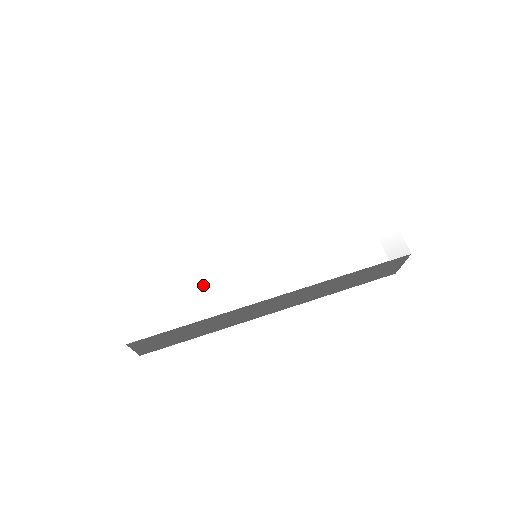
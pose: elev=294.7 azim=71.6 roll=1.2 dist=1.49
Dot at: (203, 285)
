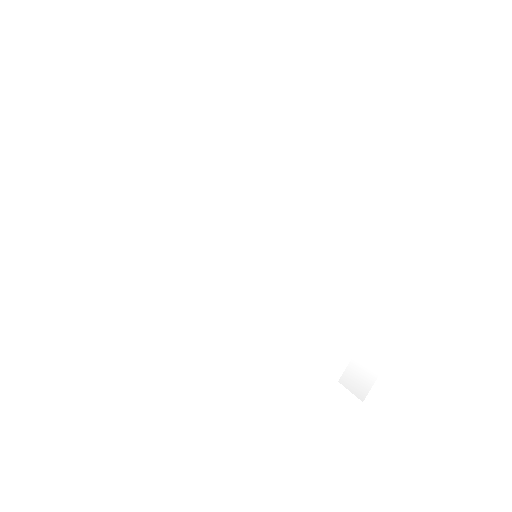
Dot at: (182, 241)
